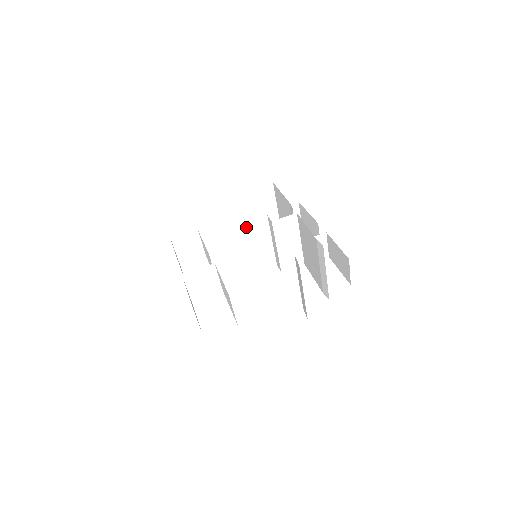
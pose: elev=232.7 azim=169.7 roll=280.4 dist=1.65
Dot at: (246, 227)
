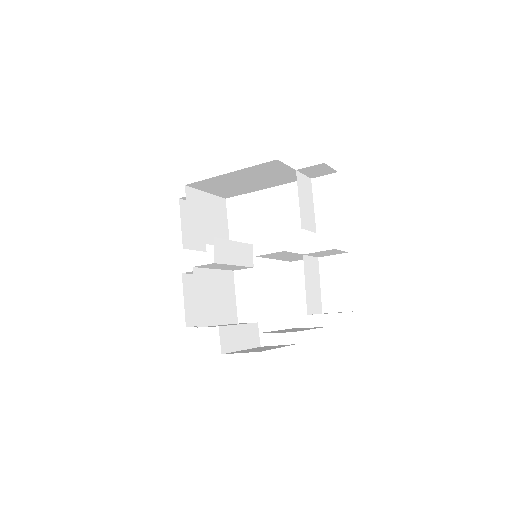
Dot at: (261, 183)
